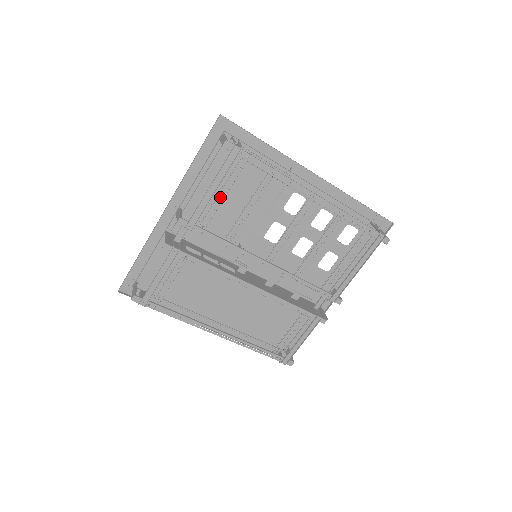
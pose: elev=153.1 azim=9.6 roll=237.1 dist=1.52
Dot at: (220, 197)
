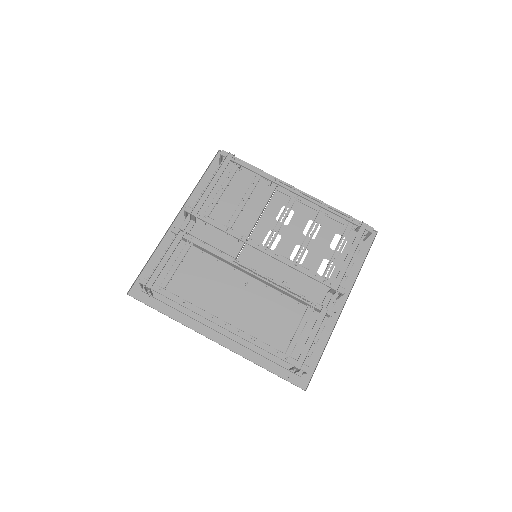
Dot at: occluded
